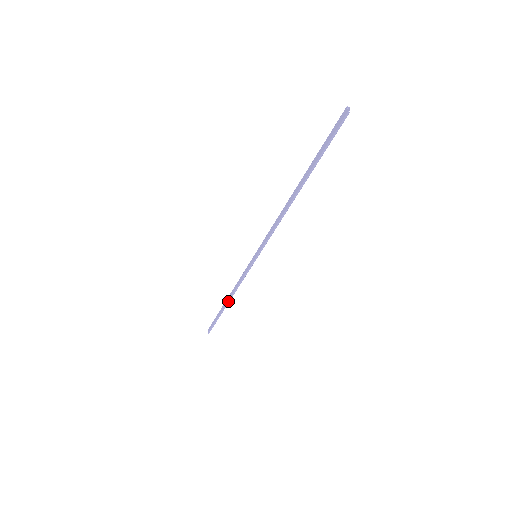
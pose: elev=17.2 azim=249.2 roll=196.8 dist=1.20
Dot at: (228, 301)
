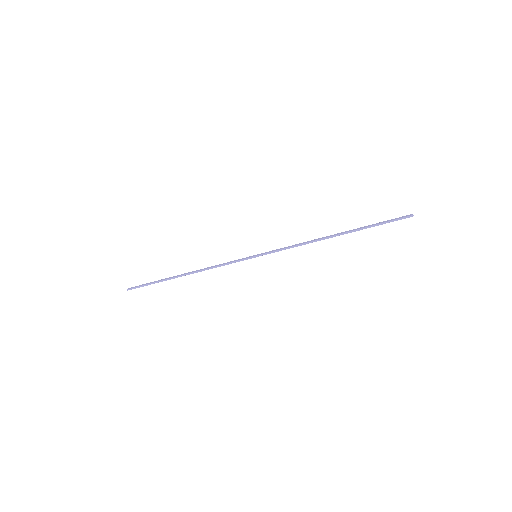
Dot at: (188, 273)
